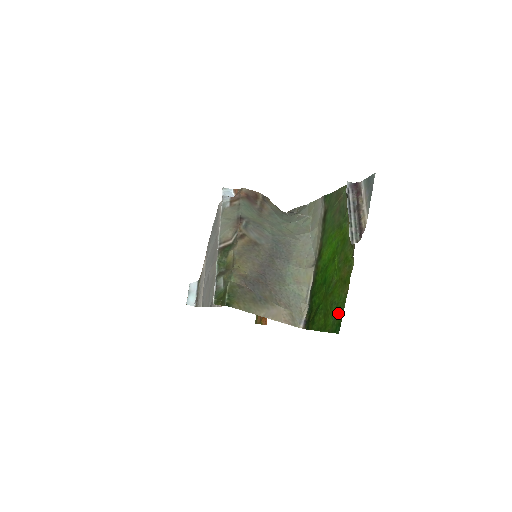
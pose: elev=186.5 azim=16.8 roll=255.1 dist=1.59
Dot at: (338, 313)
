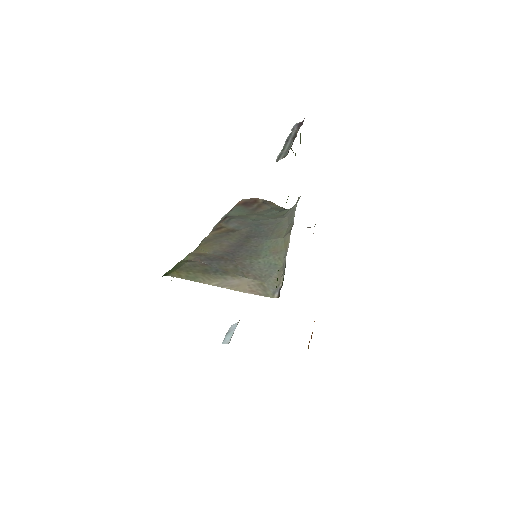
Dot at: occluded
